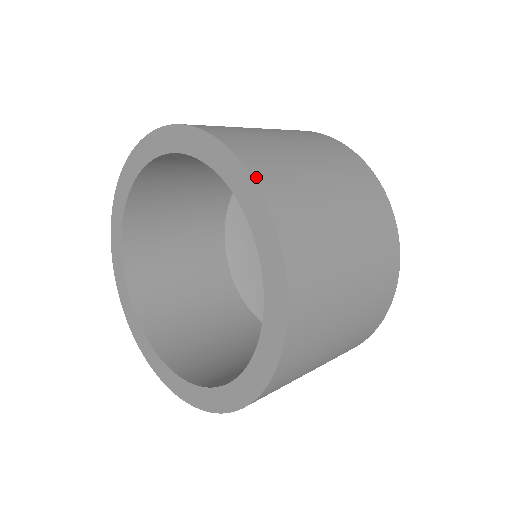
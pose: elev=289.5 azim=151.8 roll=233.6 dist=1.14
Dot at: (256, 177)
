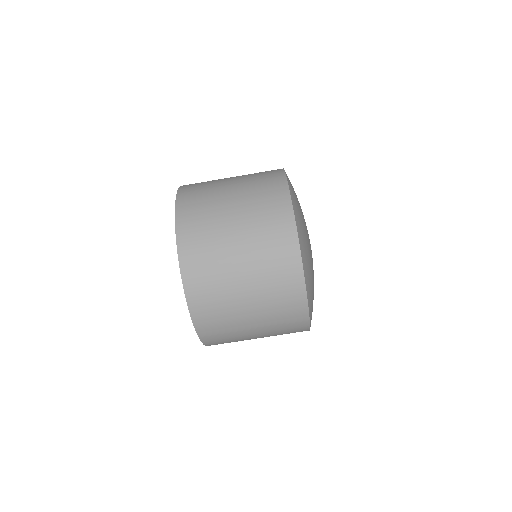
Dot at: (182, 187)
